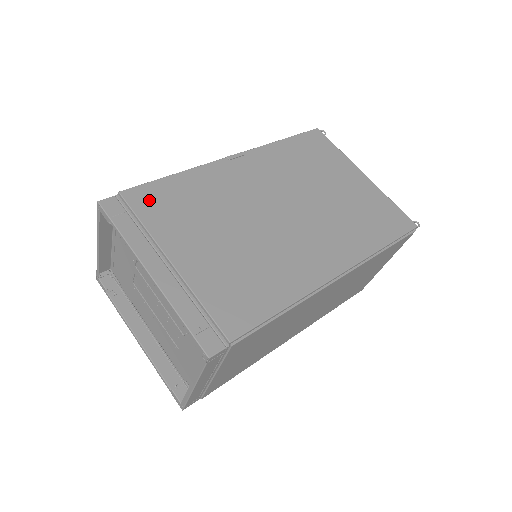
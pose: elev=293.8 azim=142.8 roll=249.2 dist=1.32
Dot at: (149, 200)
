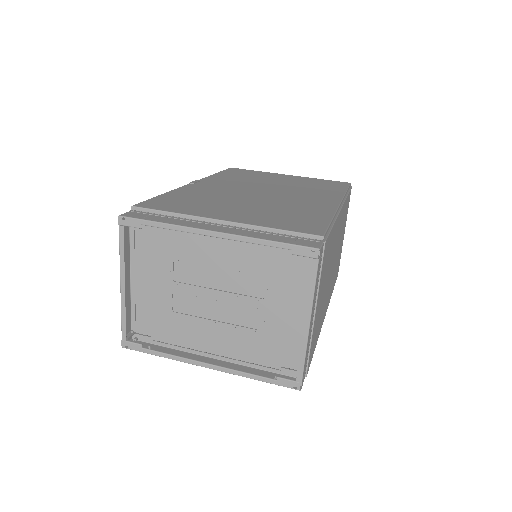
Dot at: (162, 204)
